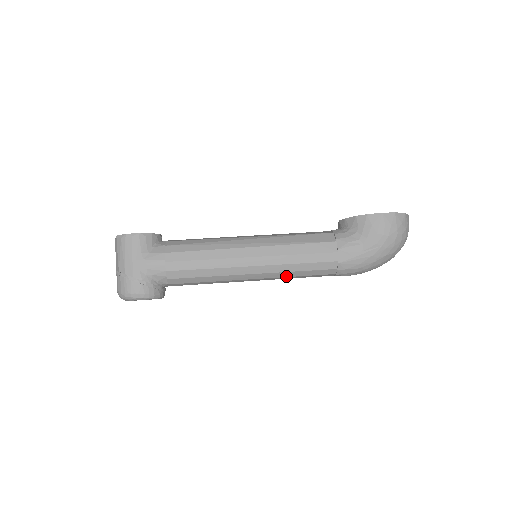
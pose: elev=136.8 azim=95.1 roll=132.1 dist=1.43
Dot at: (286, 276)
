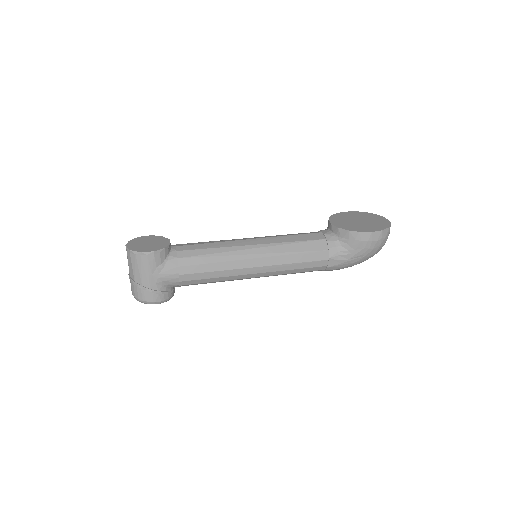
Dot at: occluded
